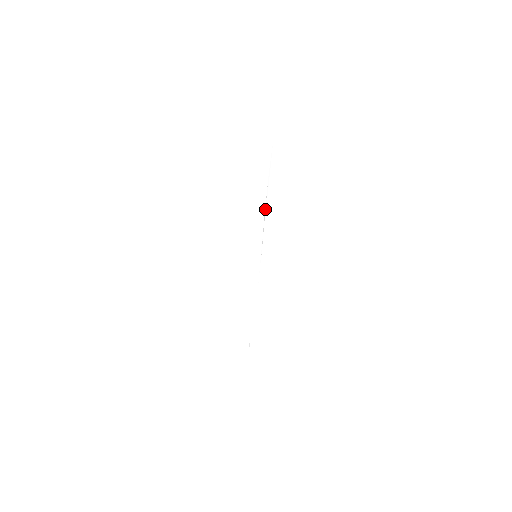
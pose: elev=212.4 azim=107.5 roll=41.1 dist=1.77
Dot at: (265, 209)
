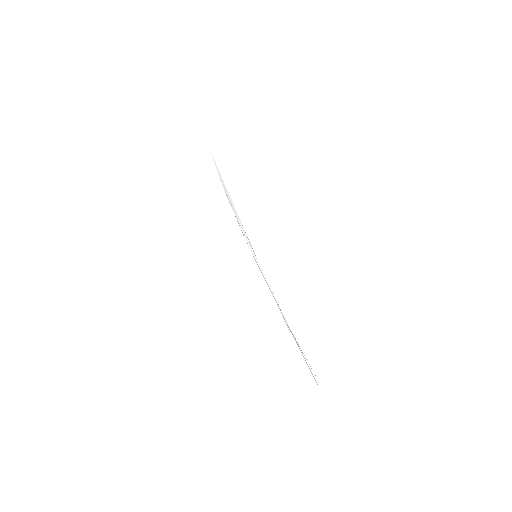
Dot at: (226, 195)
